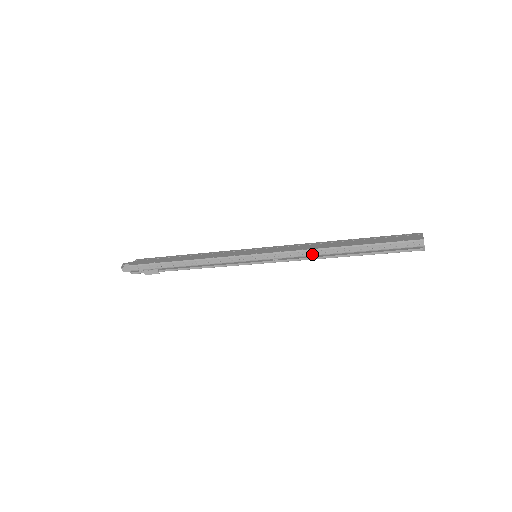
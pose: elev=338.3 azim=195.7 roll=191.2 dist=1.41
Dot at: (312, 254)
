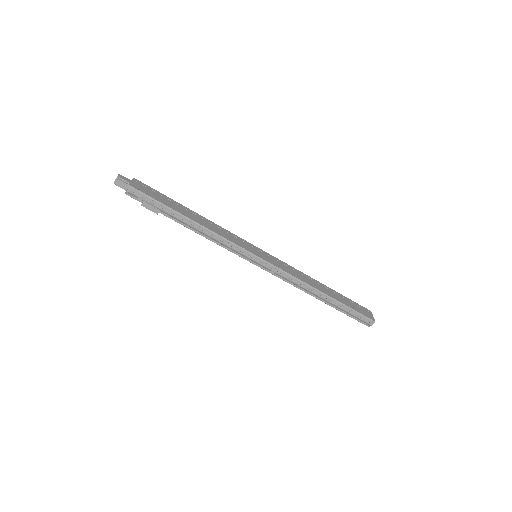
Dot at: (303, 286)
